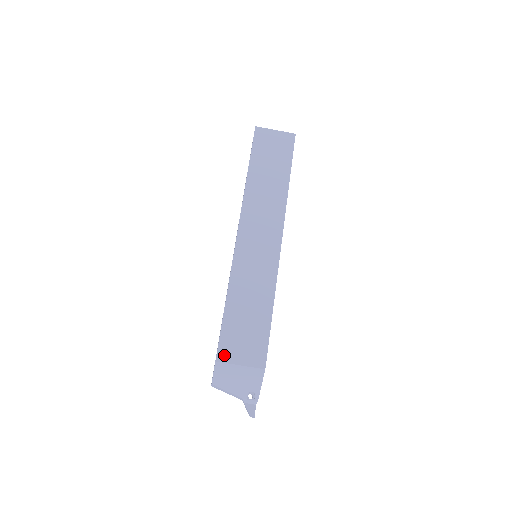
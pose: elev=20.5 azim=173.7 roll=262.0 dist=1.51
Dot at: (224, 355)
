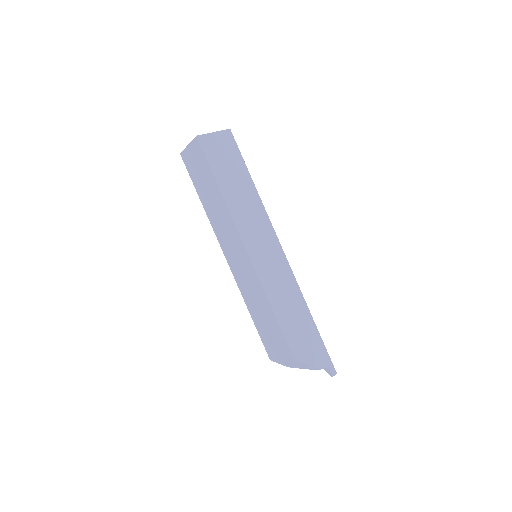
Dot at: (271, 354)
